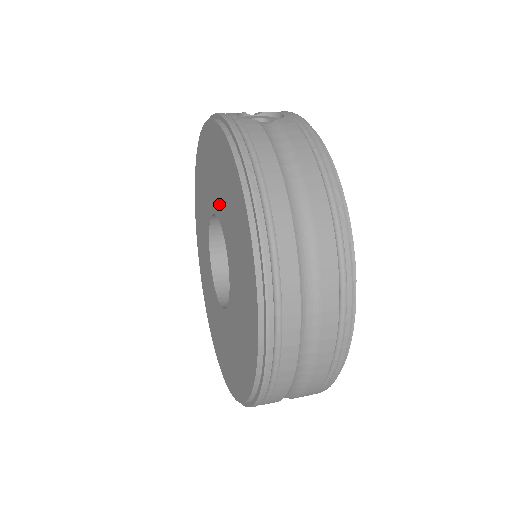
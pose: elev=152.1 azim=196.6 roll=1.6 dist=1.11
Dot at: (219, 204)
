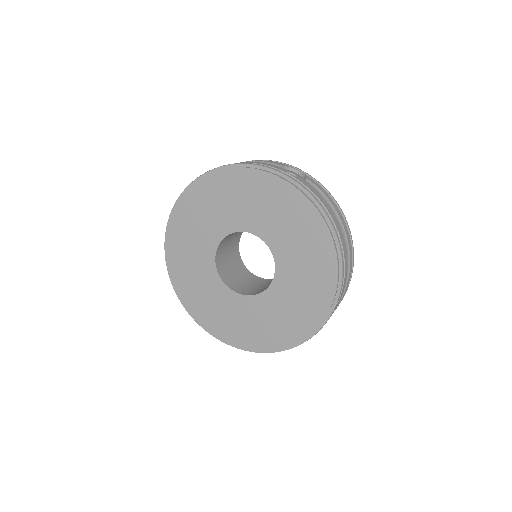
Dot at: (266, 228)
